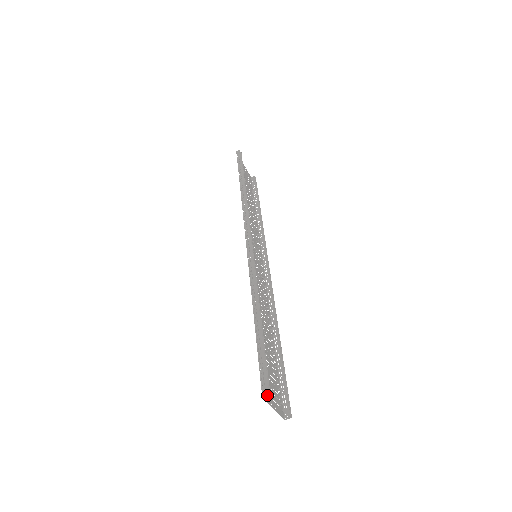
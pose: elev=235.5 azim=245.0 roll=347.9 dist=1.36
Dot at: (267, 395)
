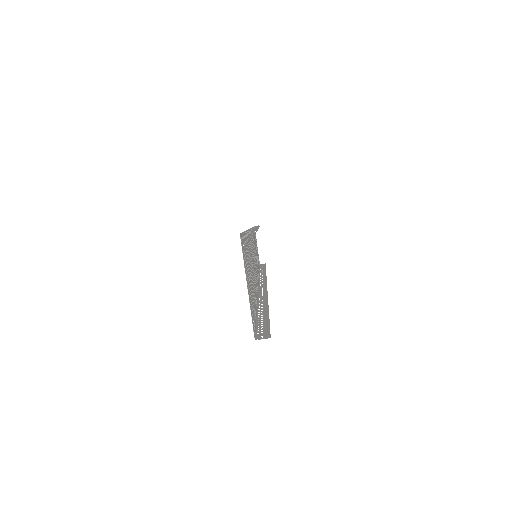
Dot at: (250, 231)
